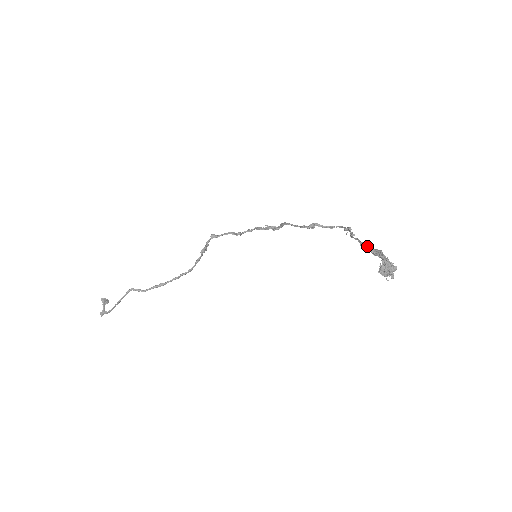
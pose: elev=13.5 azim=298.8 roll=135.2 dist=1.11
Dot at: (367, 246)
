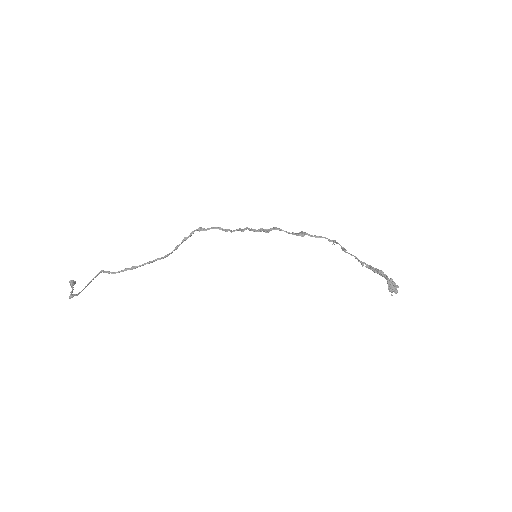
Dot at: (366, 264)
